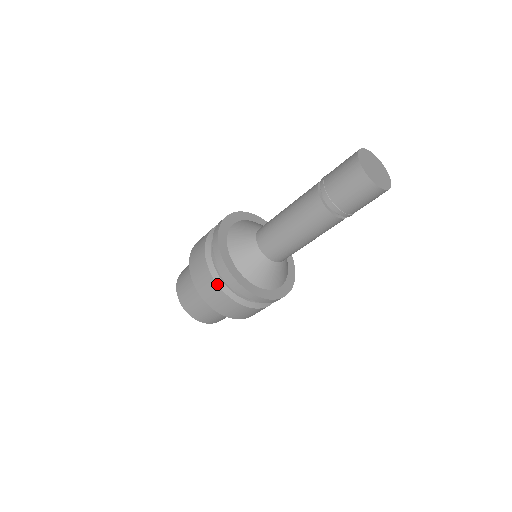
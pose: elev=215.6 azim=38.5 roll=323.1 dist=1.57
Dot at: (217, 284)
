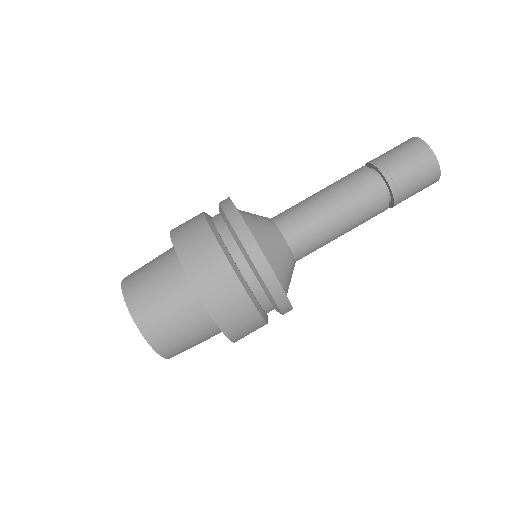
Dot at: (235, 272)
